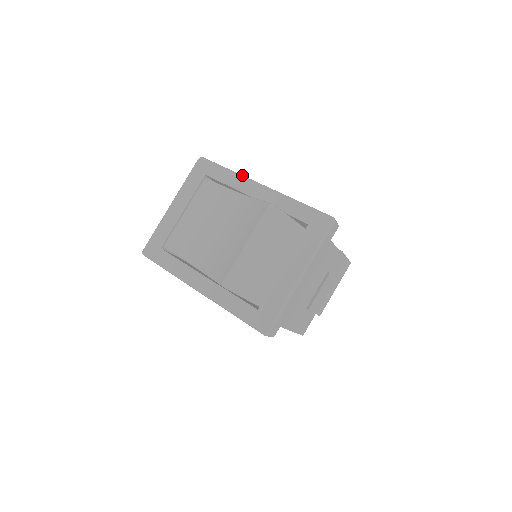
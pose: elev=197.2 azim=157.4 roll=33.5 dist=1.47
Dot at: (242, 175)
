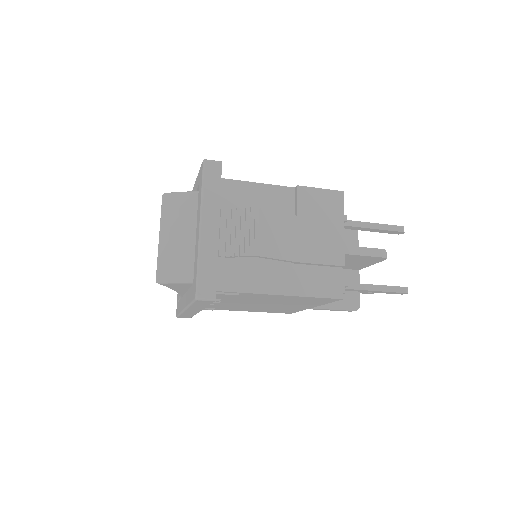
Dot at: occluded
